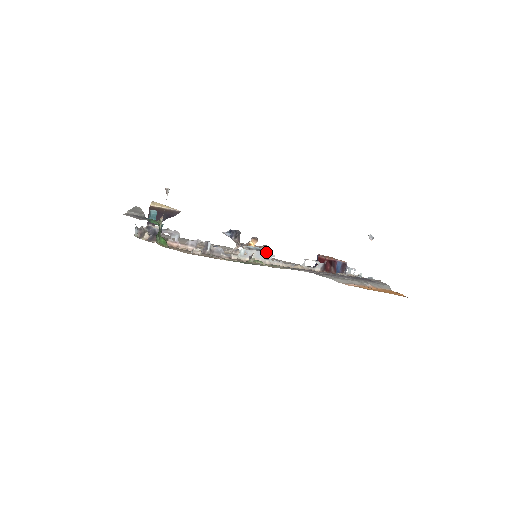
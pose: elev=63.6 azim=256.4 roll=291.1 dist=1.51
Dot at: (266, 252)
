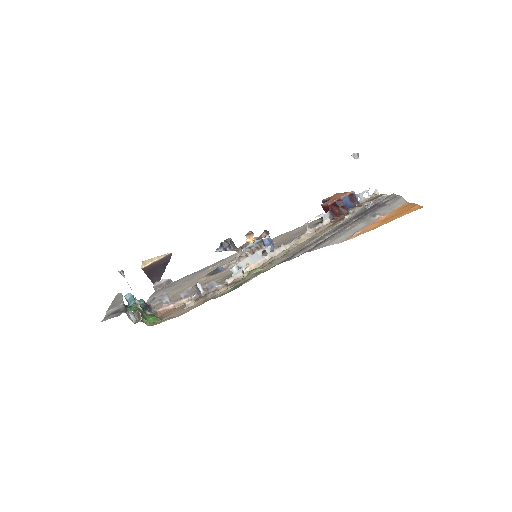
Dot at: (259, 250)
